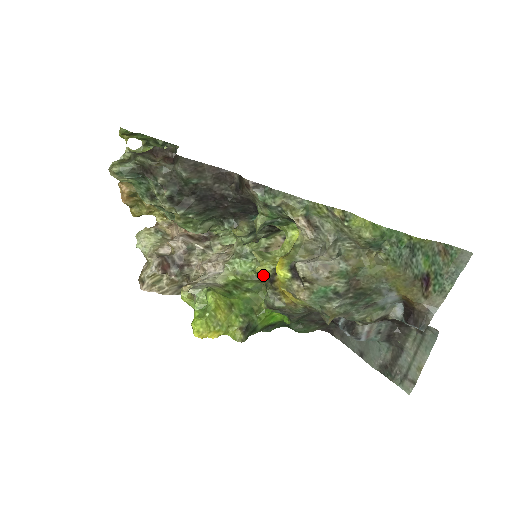
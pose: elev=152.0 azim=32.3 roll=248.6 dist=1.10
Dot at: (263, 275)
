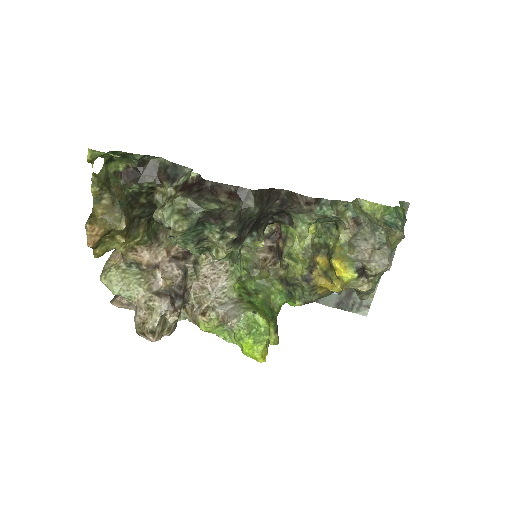
Dot at: (294, 277)
